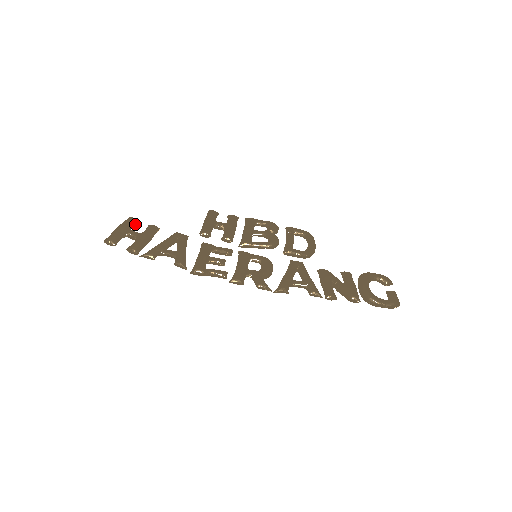
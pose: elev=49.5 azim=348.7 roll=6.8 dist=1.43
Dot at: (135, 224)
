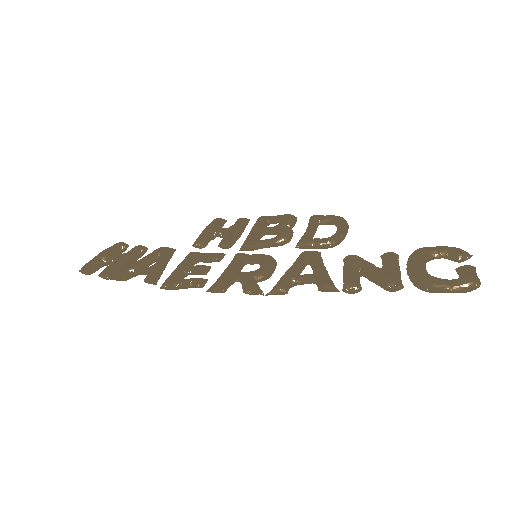
Dot at: (123, 249)
